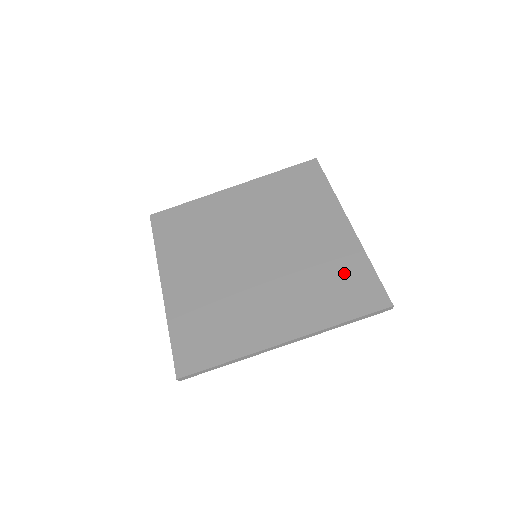
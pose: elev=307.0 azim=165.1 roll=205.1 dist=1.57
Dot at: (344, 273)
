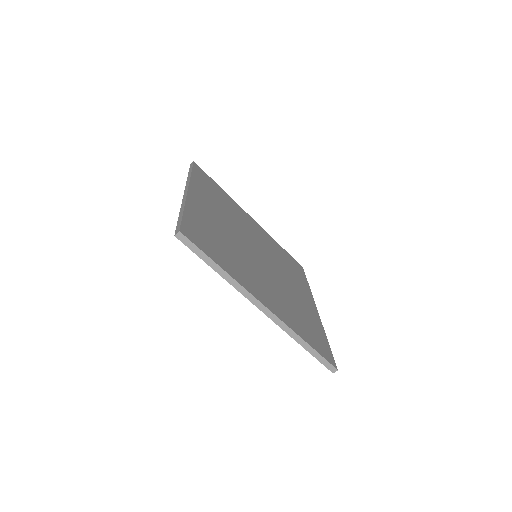
Dot at: (311, 324)
